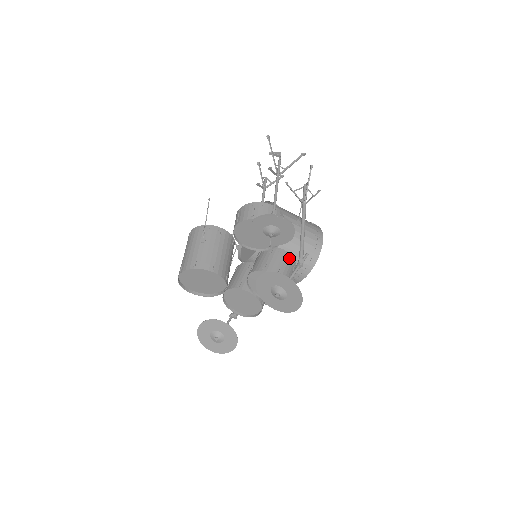
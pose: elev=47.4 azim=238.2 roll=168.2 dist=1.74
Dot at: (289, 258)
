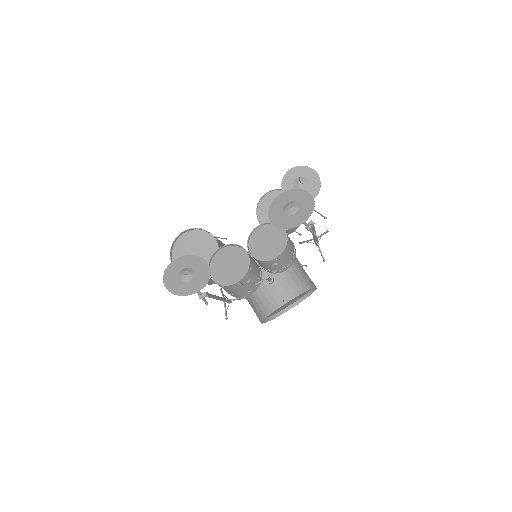
Dot at: (293, 245)
